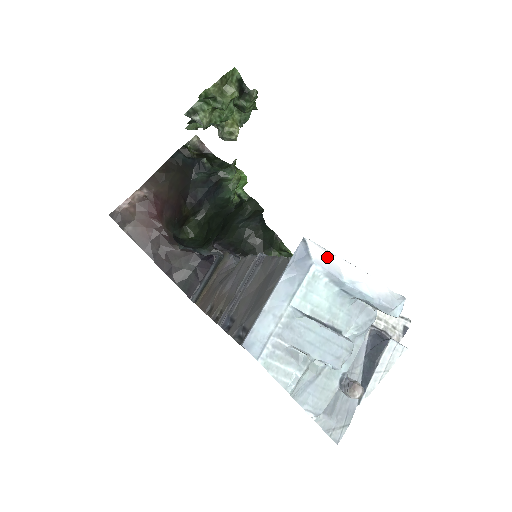
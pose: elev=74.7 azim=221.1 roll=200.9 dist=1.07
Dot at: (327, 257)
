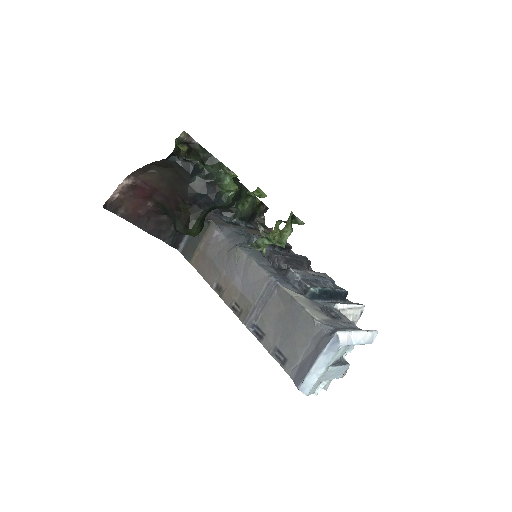
Dot at: (347, 337)
